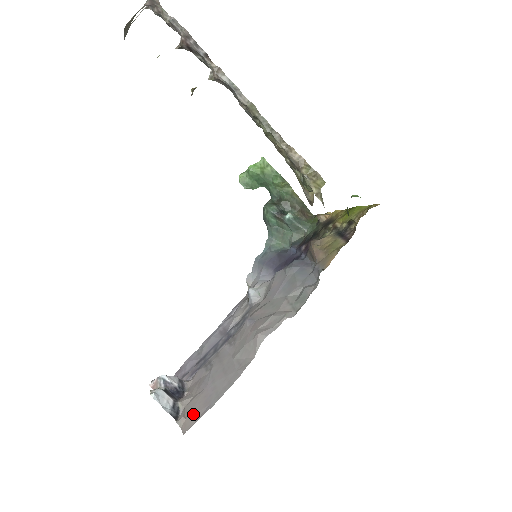
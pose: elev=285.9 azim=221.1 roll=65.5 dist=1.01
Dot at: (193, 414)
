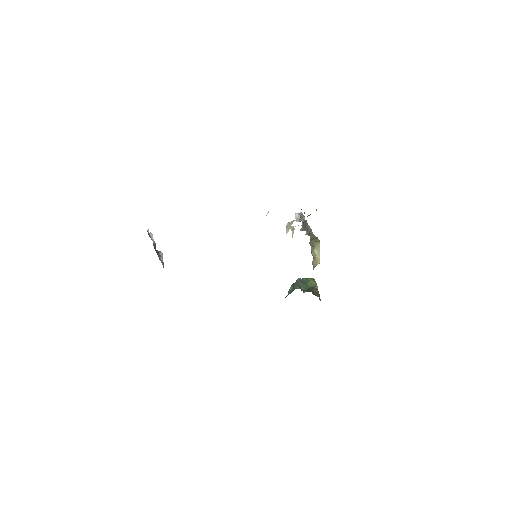
Dot at: occluded
